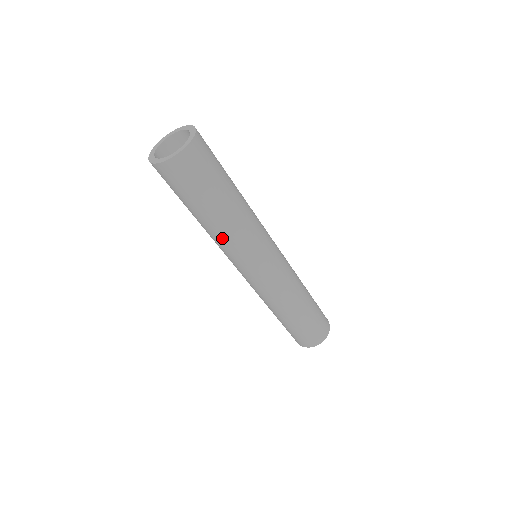
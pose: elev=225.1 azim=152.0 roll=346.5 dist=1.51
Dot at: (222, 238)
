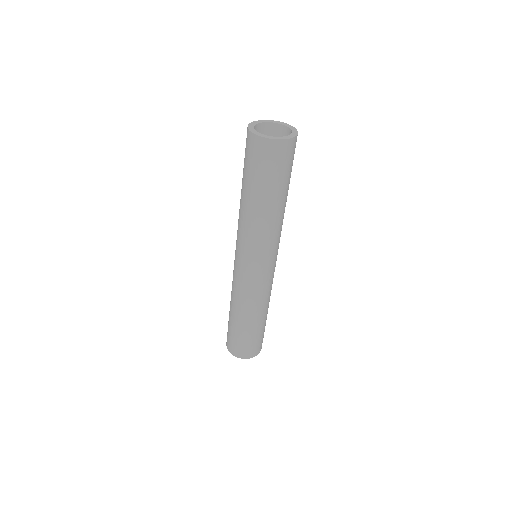
Dot at: (270, 226)
